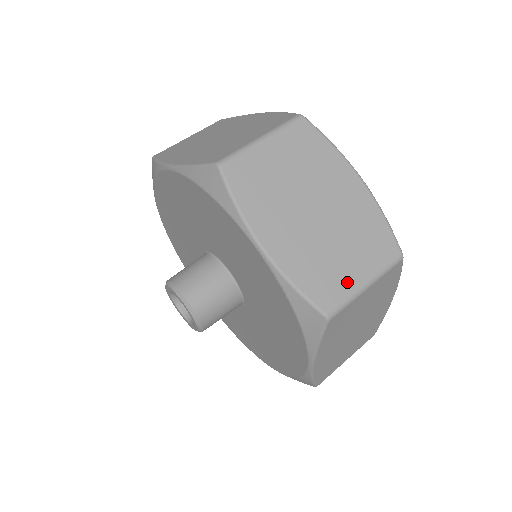
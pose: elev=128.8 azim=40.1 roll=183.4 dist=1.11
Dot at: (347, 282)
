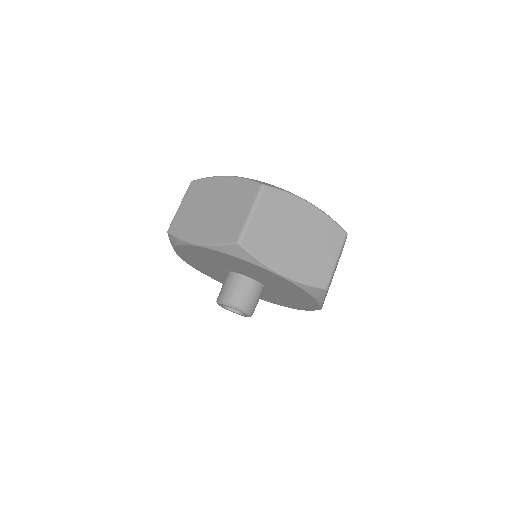
Dot at: (328, 266)
